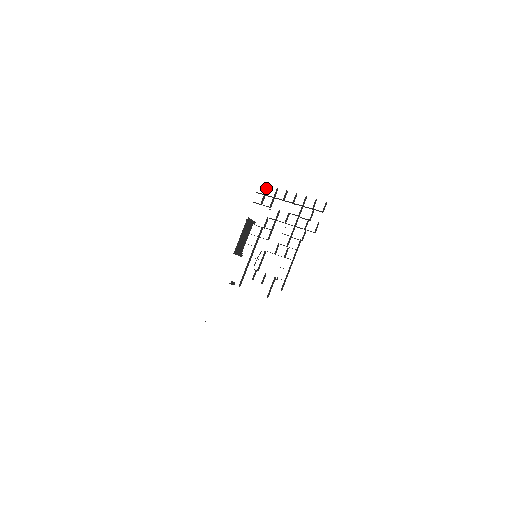
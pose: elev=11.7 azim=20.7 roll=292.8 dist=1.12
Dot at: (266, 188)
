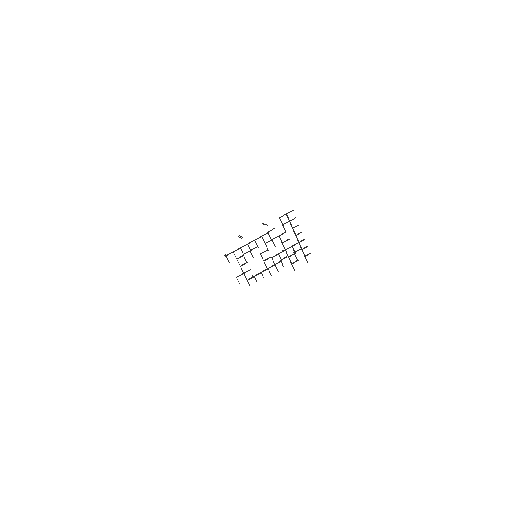
Dot at: occluded
